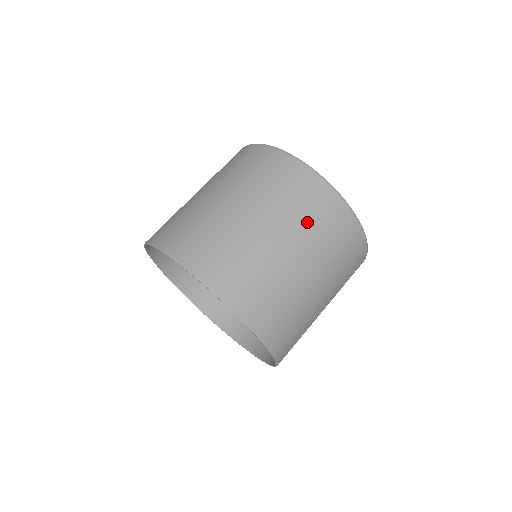
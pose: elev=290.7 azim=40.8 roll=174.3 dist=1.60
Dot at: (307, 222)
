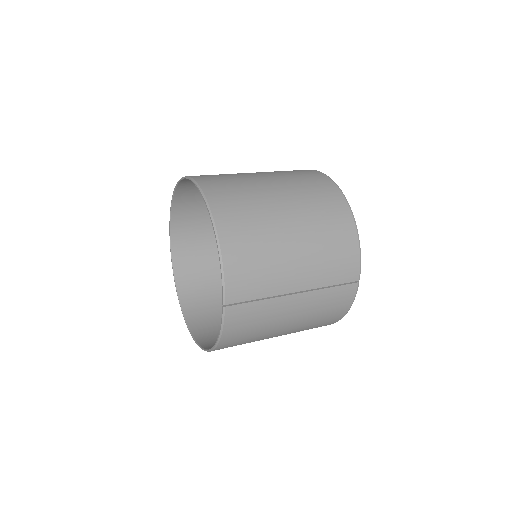
Dot at: (306, 193)
